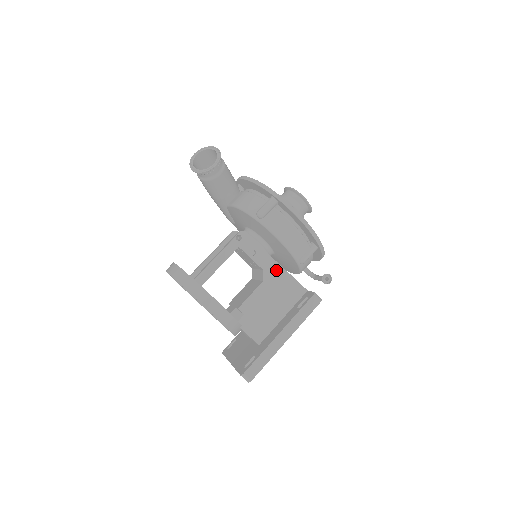
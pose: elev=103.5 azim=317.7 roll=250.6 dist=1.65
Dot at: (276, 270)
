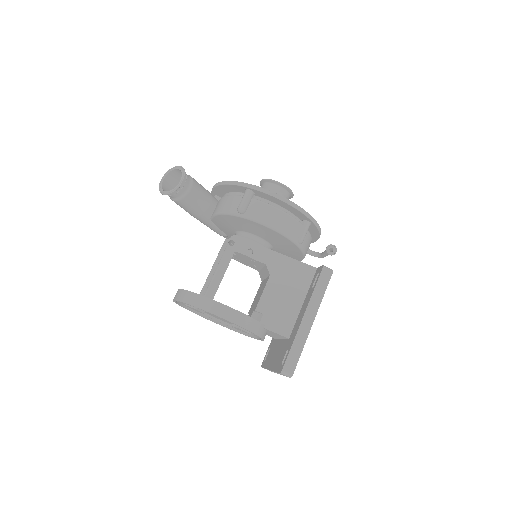
Dot at: (279, 260)
